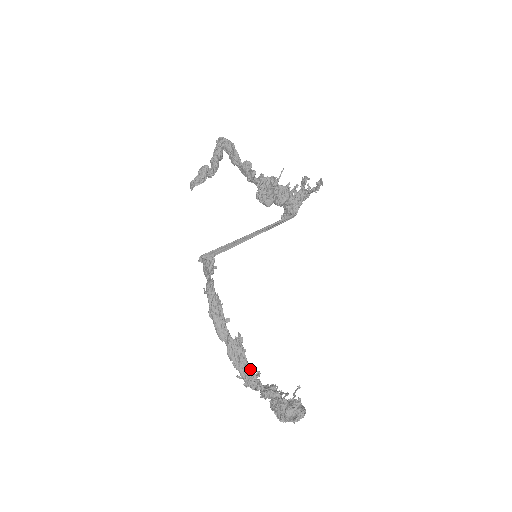
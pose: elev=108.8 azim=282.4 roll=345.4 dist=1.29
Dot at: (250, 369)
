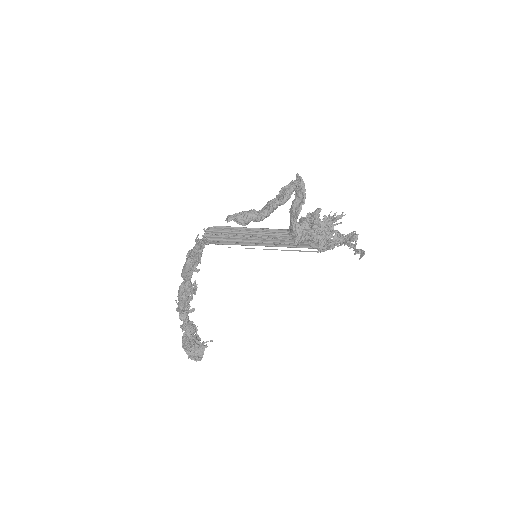
Dot at: occluded
